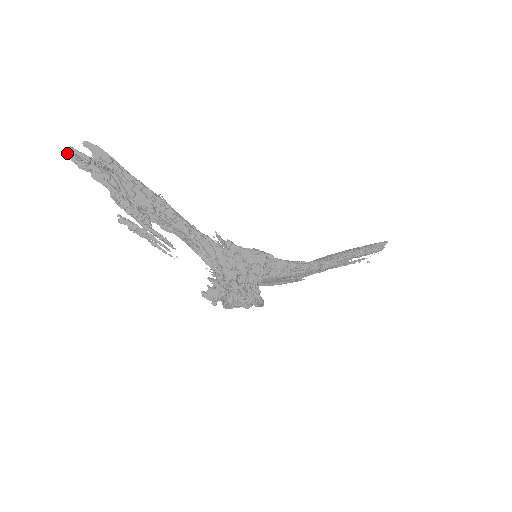
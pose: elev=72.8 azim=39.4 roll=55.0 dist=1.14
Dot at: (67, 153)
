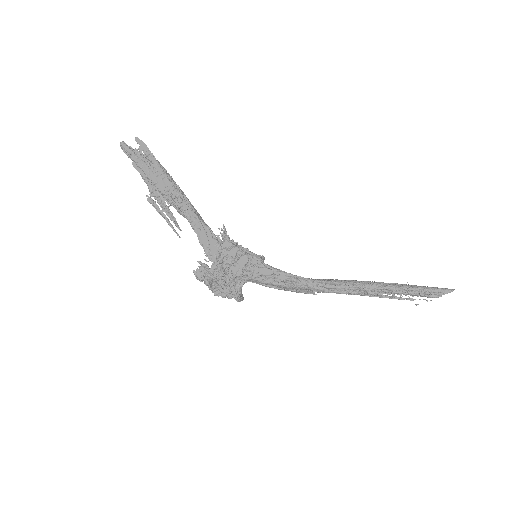
Dot at: (121, 146)
